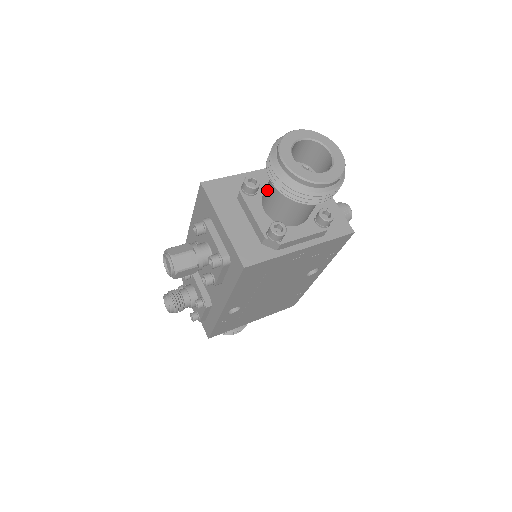
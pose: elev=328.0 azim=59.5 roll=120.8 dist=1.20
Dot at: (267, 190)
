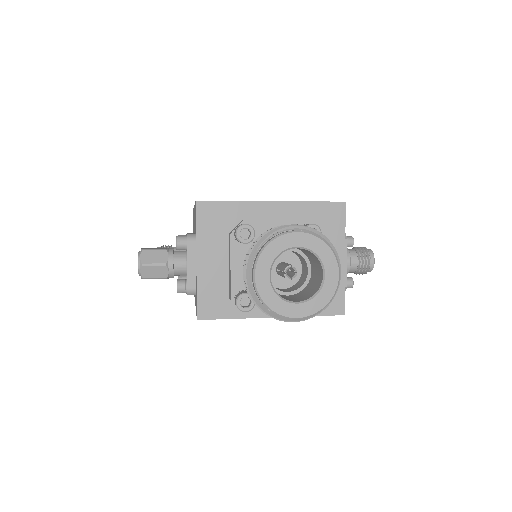
Dot at: occluded
